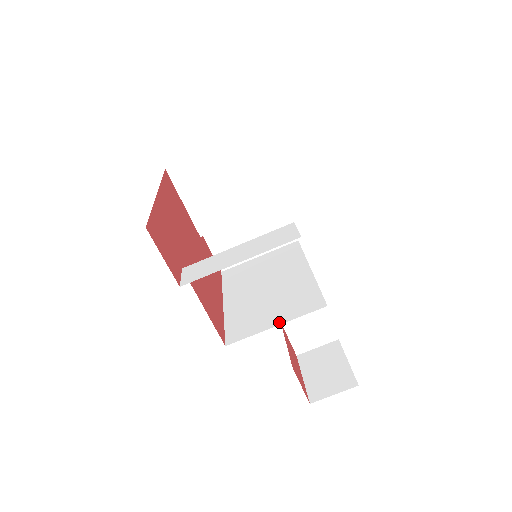
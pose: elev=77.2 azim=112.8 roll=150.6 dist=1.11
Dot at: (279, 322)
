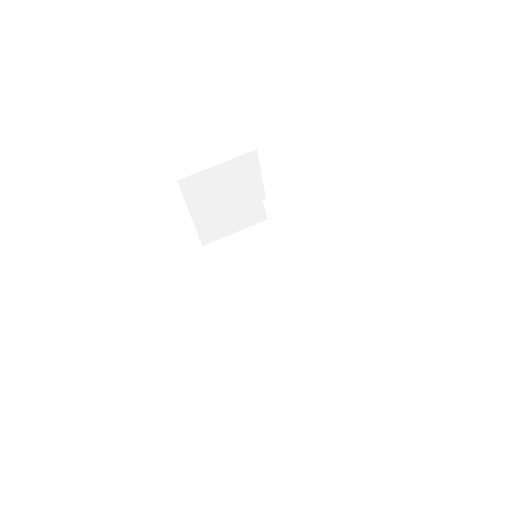
Dot at: (278, 309)
